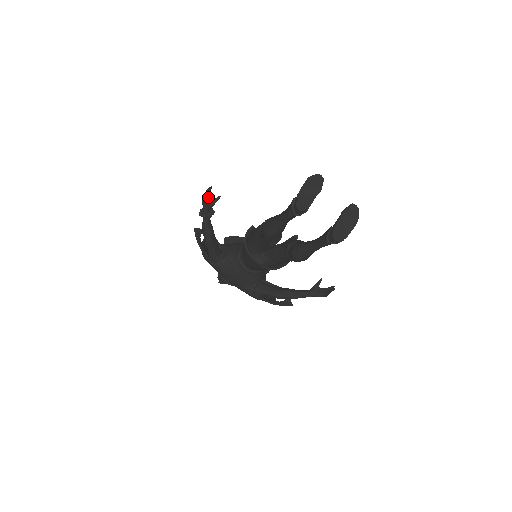
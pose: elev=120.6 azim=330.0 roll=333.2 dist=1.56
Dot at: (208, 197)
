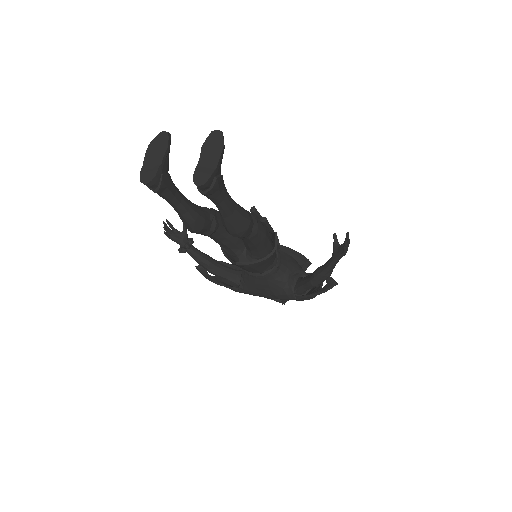
Dot at: (174, 231)
